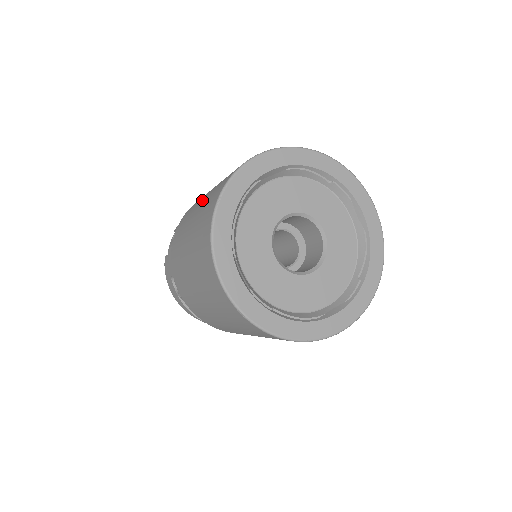
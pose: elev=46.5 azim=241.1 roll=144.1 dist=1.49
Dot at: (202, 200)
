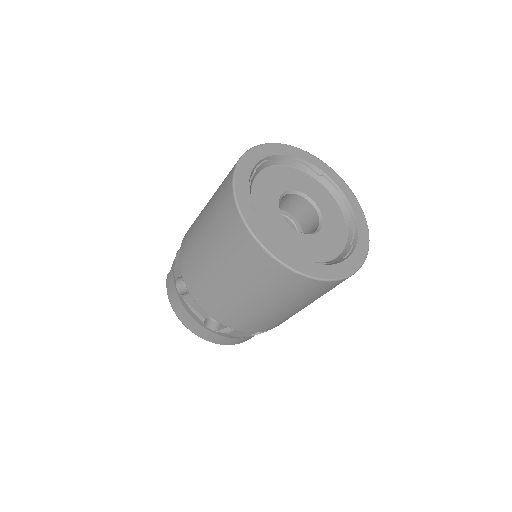
Dot at: occluded
